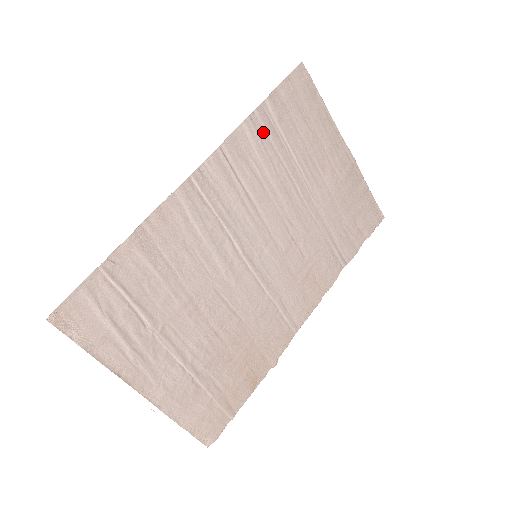
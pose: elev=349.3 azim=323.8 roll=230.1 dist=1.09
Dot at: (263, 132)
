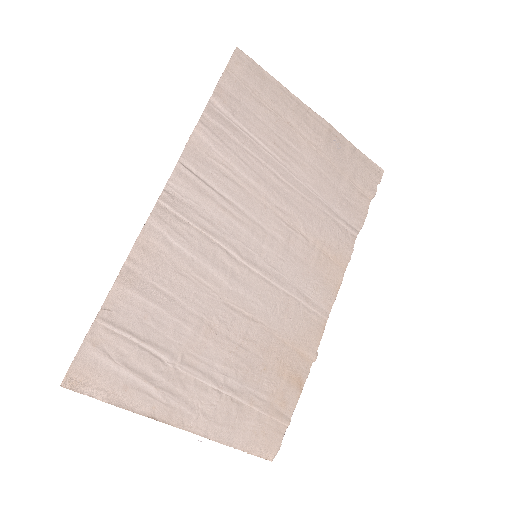
Dot at: (219, 131)
